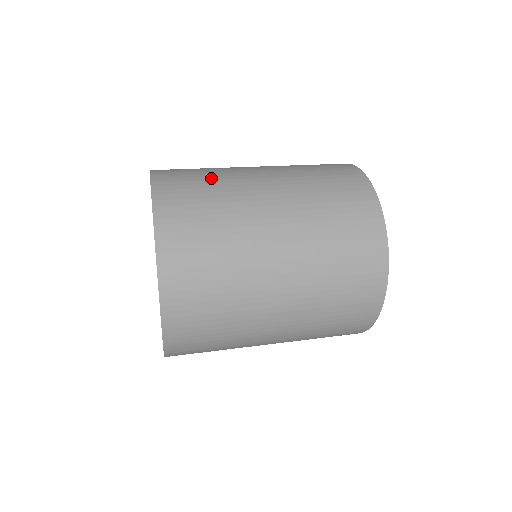
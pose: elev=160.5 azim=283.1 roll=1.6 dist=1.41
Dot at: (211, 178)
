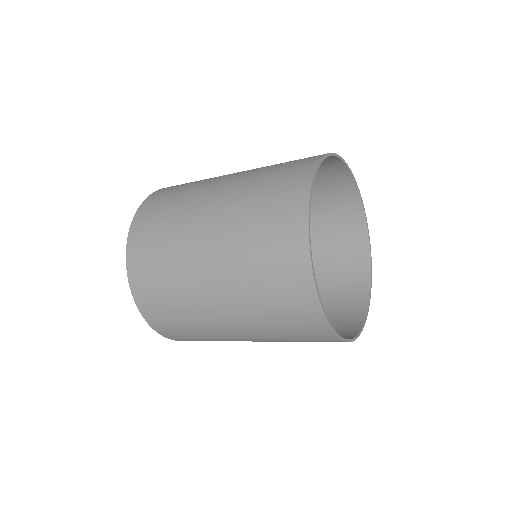
Dot at: (196, 181)
